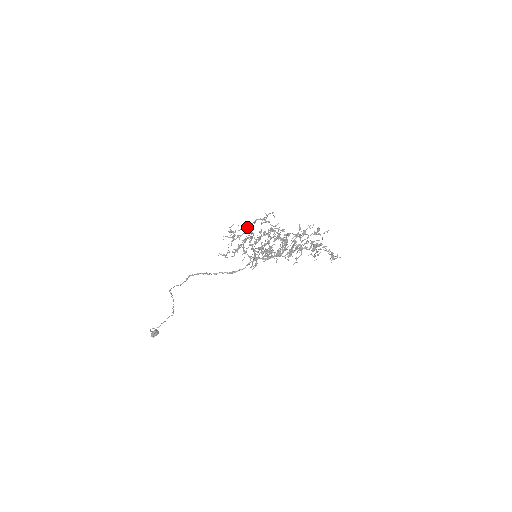
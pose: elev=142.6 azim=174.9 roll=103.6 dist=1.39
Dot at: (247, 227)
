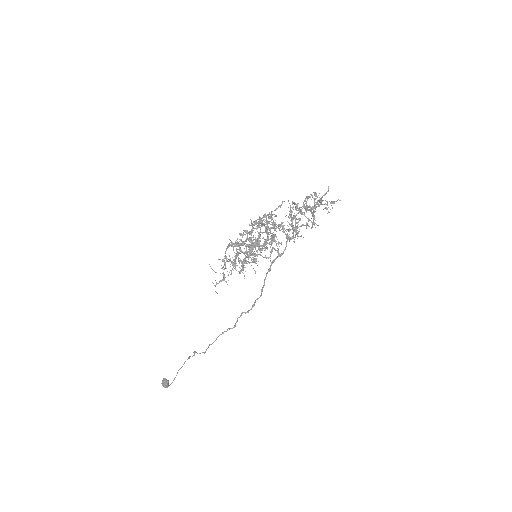
Dot at: (252, 247)
